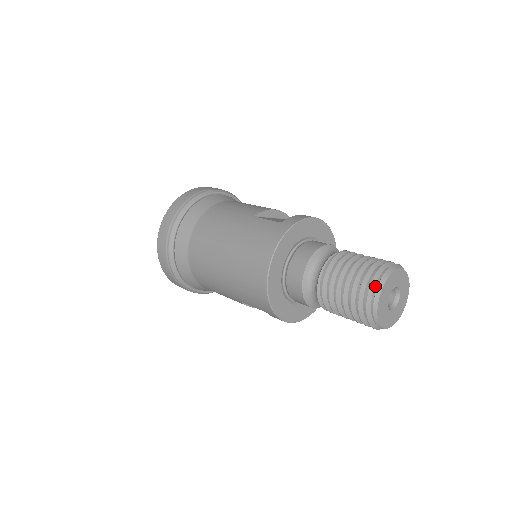
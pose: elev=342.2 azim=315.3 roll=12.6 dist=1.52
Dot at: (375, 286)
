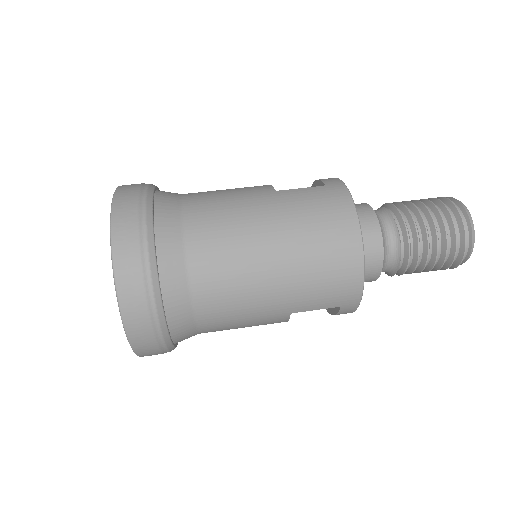
Dot at: (462, 217)
